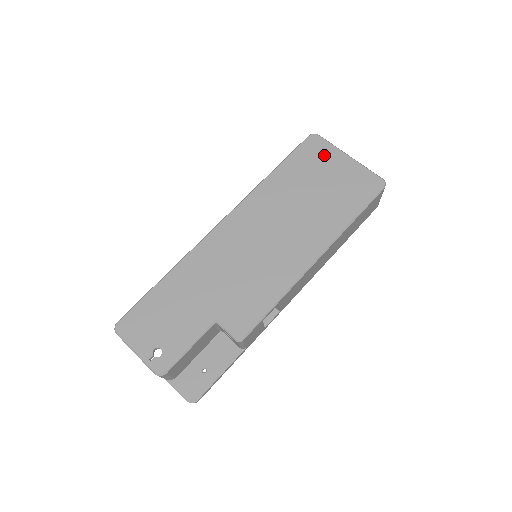
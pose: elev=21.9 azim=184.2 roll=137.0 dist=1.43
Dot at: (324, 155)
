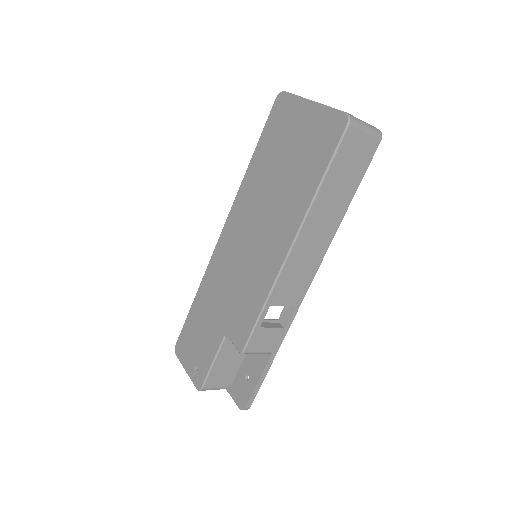
Dot at: (289, 114)
